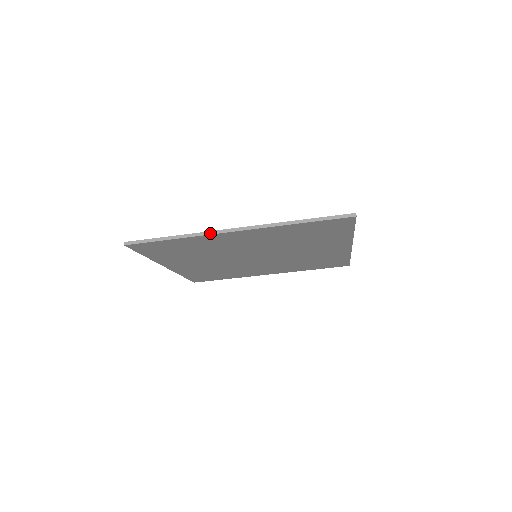
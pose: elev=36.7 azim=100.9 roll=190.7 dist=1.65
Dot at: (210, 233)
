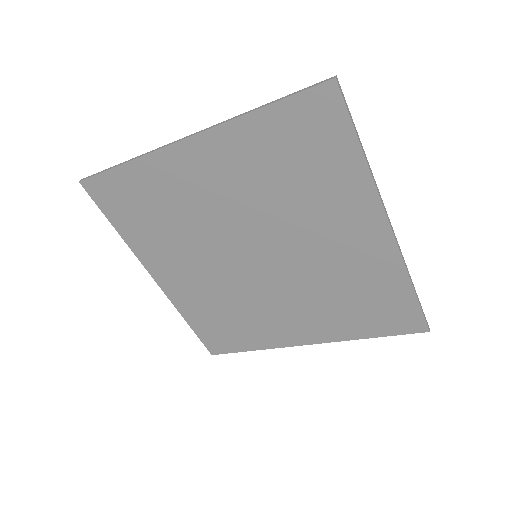
Dot at: (160, 148)
